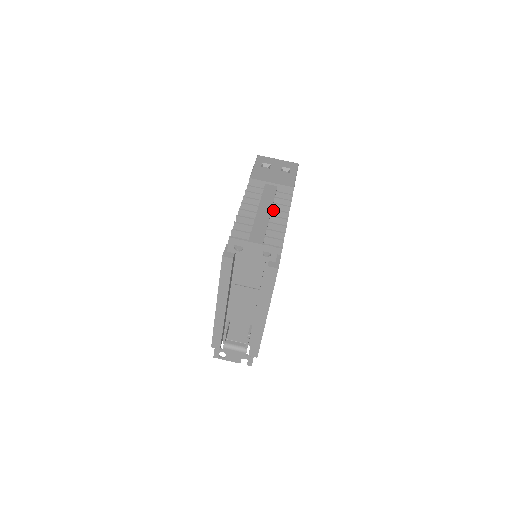
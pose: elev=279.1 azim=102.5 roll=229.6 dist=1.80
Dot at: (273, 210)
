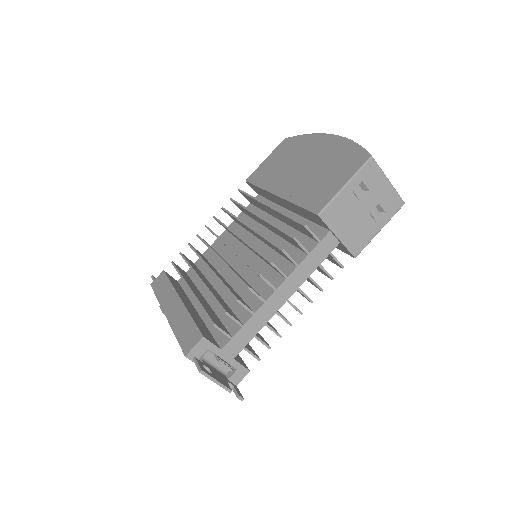
Dot at: (299, 290)
